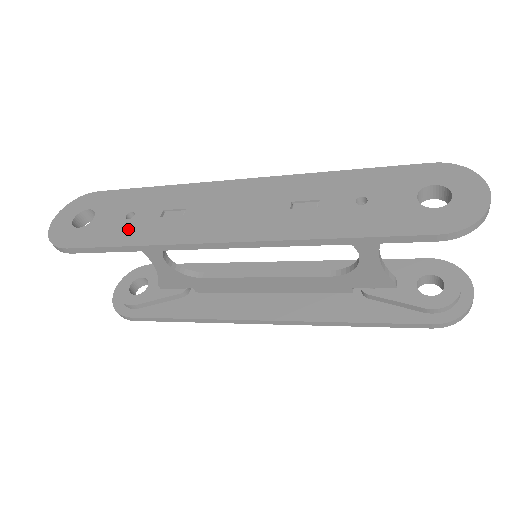
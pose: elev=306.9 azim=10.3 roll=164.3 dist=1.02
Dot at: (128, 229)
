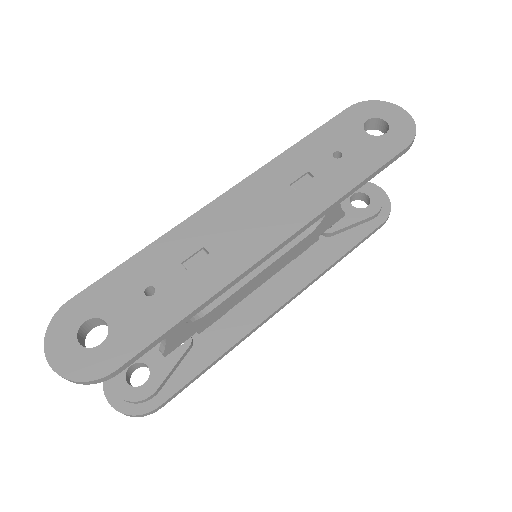
Dot at: (167, 302)
